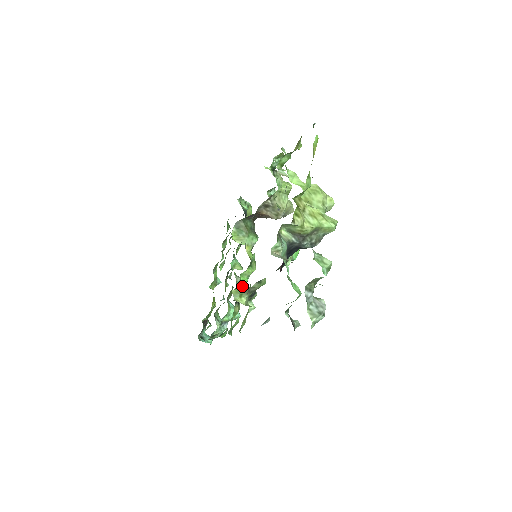
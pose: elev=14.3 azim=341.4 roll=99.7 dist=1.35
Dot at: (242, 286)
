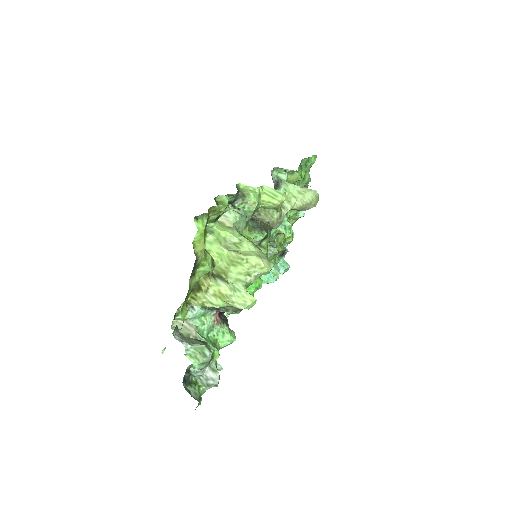
Dot at: occluded
